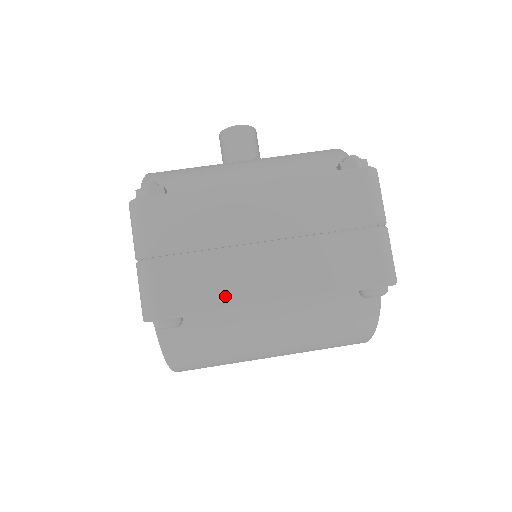
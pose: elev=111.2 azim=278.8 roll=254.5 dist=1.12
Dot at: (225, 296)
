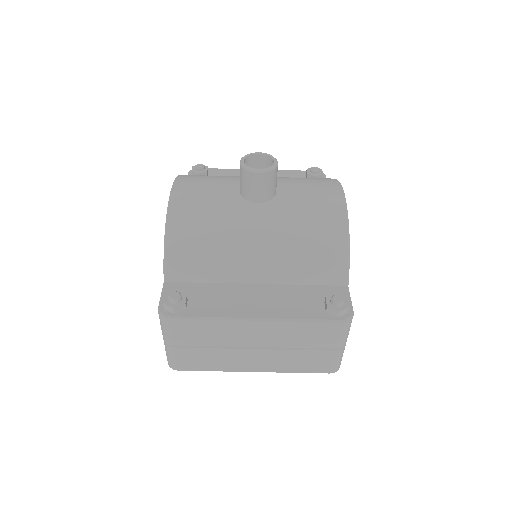
Dot at: (223, 367)
